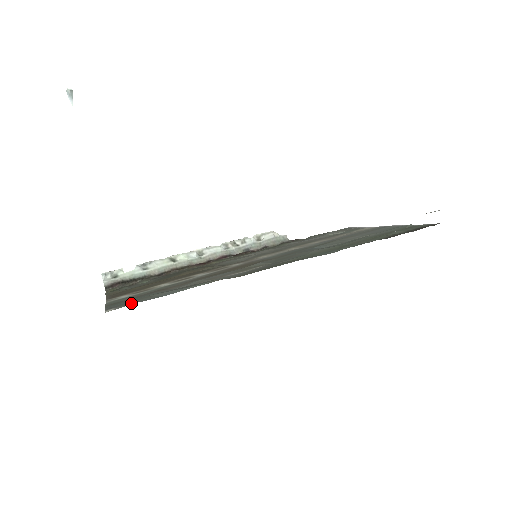
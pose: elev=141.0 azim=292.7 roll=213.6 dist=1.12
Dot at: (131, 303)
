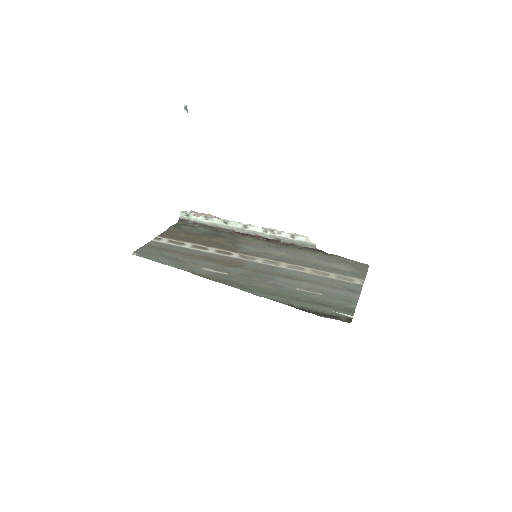
Dot at: (145, 256)
